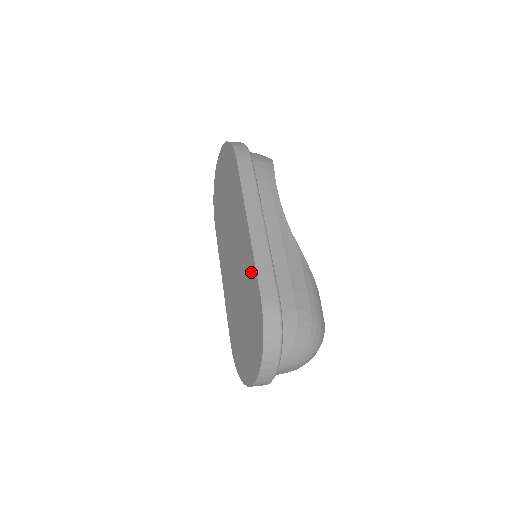
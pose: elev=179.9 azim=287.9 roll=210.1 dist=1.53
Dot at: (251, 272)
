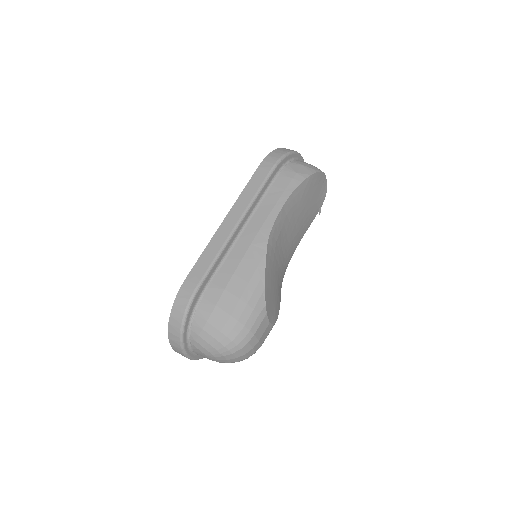
Dot at: occluded
